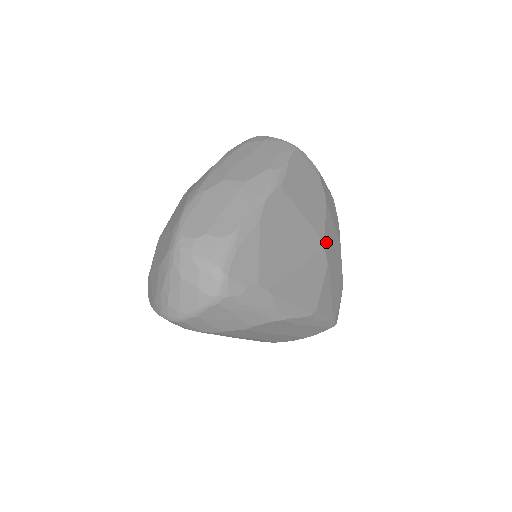
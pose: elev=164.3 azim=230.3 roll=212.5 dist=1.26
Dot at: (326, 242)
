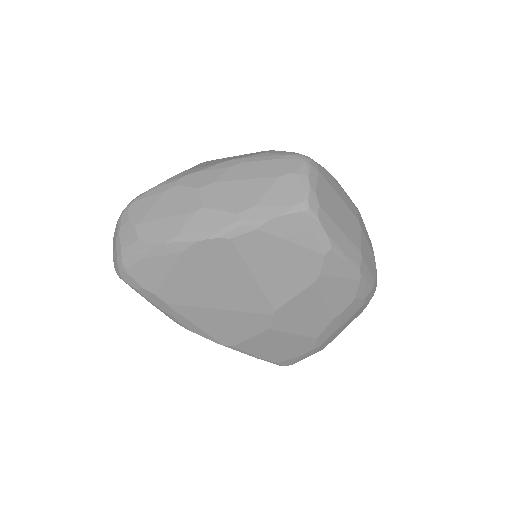
Dot at: (283, 312)
